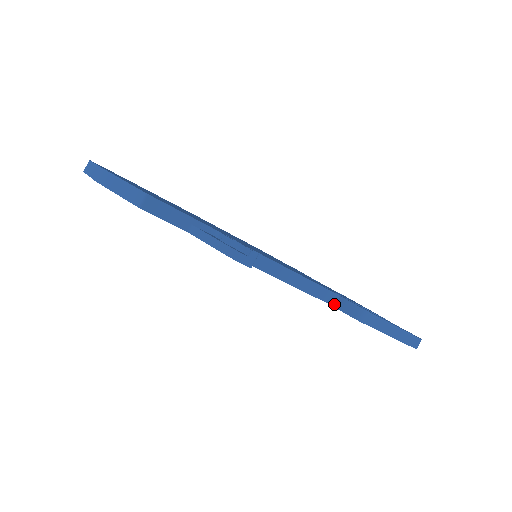
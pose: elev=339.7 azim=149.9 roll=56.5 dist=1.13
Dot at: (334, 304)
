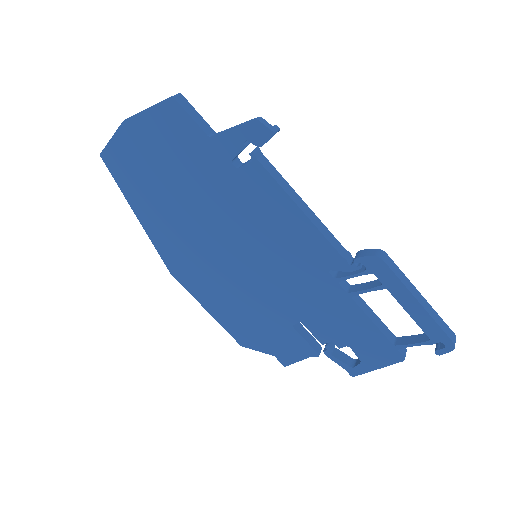
Dot at: (350, 264)
